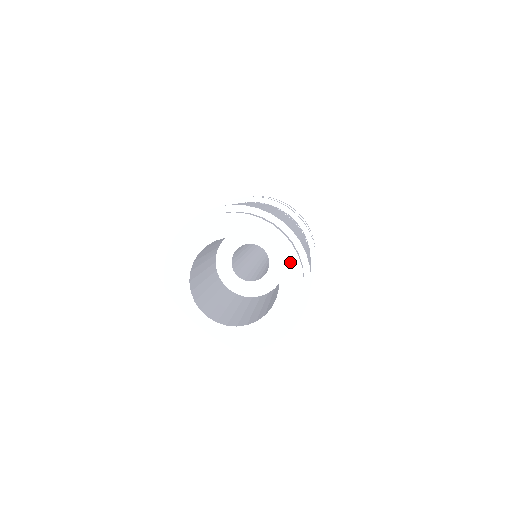
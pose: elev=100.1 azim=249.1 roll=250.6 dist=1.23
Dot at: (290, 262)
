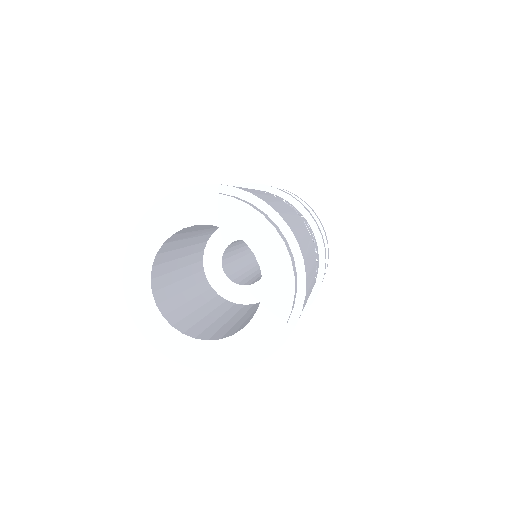
Dot at: (281, 296)
